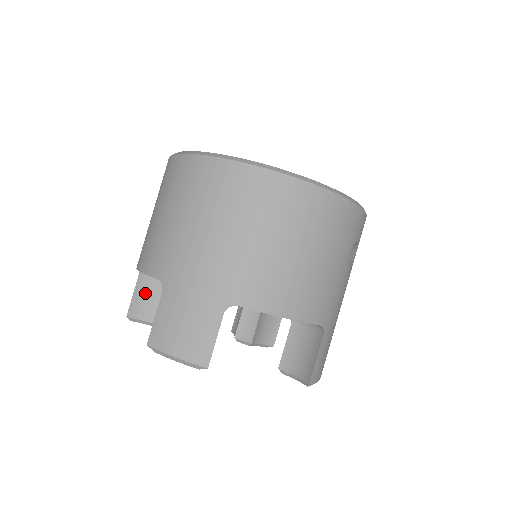
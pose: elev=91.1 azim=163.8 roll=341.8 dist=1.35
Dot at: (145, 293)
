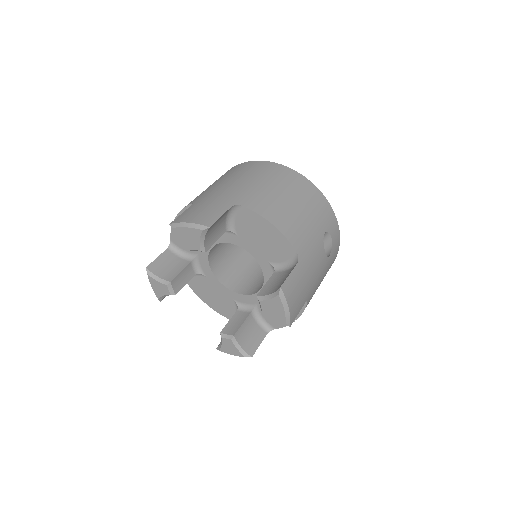
Dot at: (166, 261)
